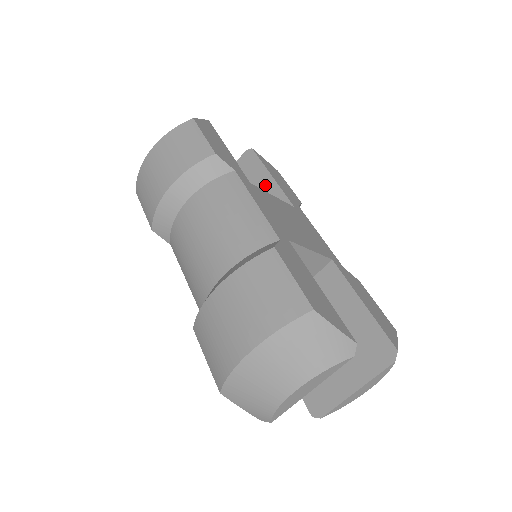
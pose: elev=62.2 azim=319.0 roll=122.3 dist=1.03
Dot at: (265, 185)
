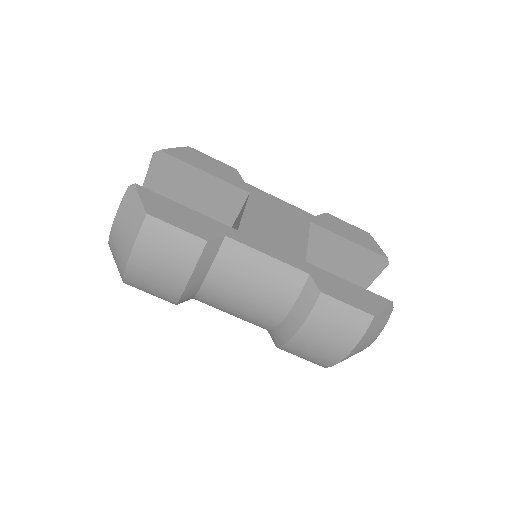
Dot at: (203, 182)
